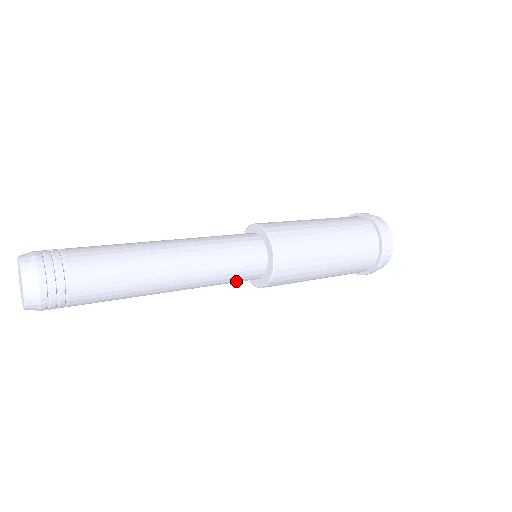
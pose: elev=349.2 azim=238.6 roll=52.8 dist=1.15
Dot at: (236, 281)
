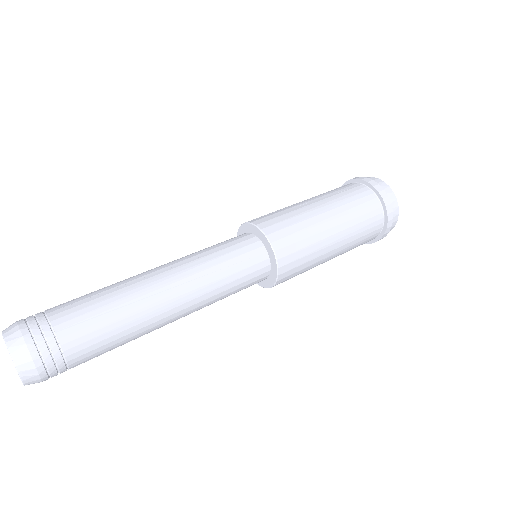
Dot at: occluded
